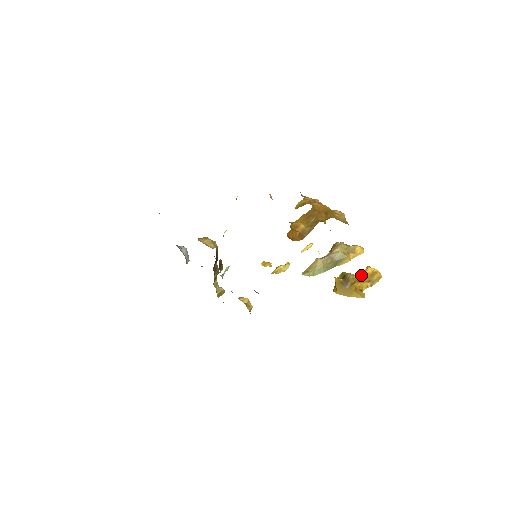
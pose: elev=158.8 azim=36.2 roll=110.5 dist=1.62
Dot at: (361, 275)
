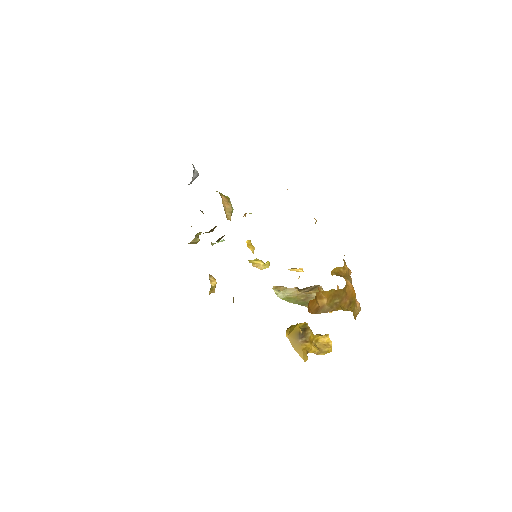
Dot at: (317, 338)
